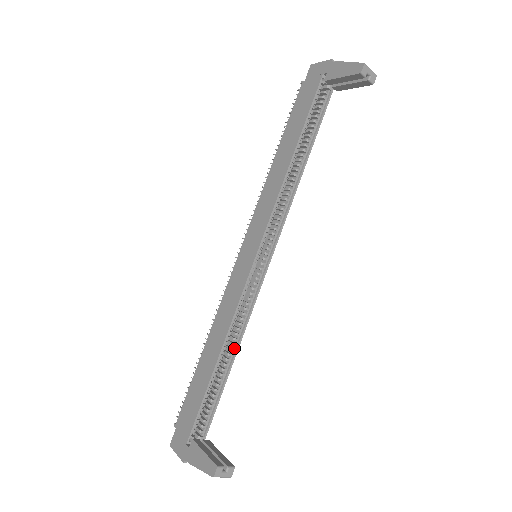
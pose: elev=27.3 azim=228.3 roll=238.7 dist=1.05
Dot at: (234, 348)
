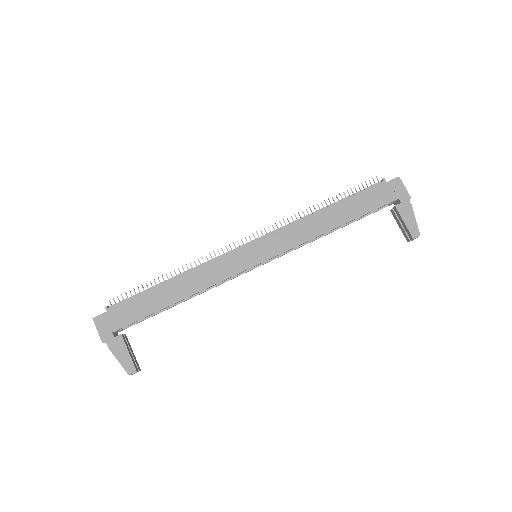
Dot at: (191, 296)
